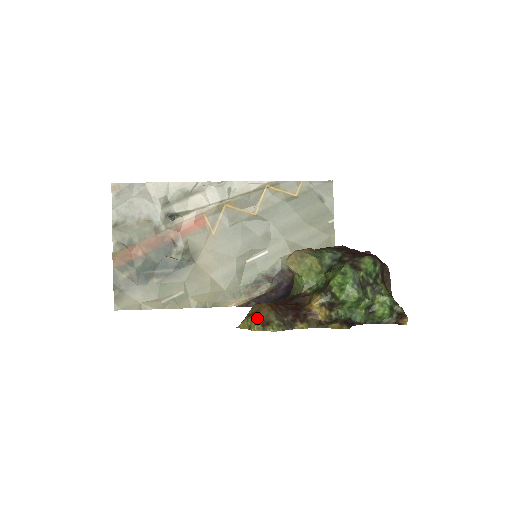
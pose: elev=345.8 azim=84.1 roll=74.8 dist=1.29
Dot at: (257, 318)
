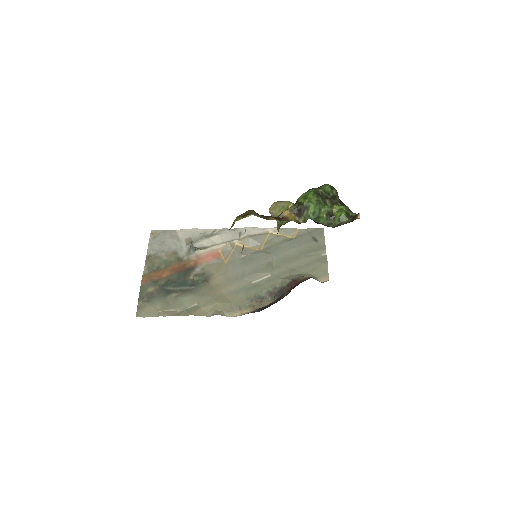
Dot at: (240, 215)
